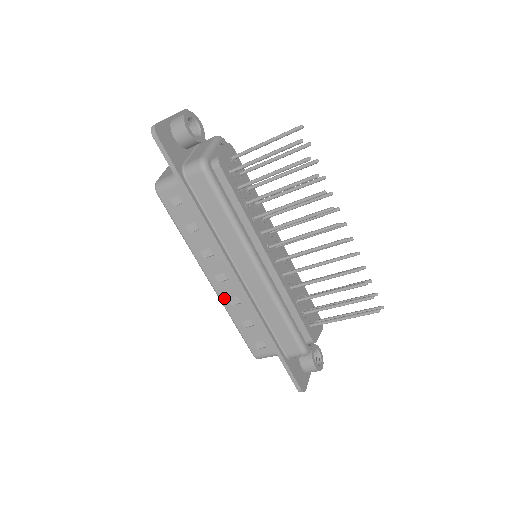
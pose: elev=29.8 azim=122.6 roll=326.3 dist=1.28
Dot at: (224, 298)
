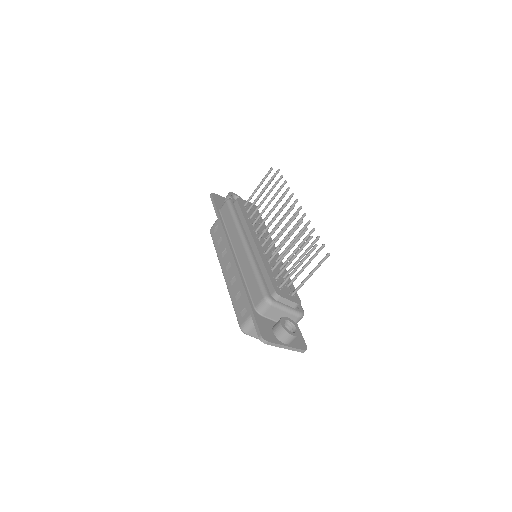
Dot at: (228, 282)
